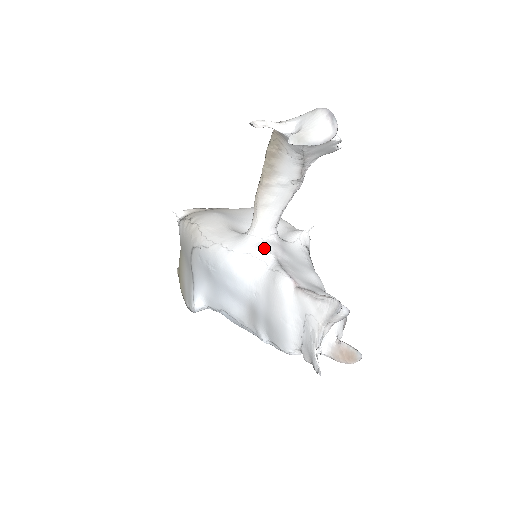
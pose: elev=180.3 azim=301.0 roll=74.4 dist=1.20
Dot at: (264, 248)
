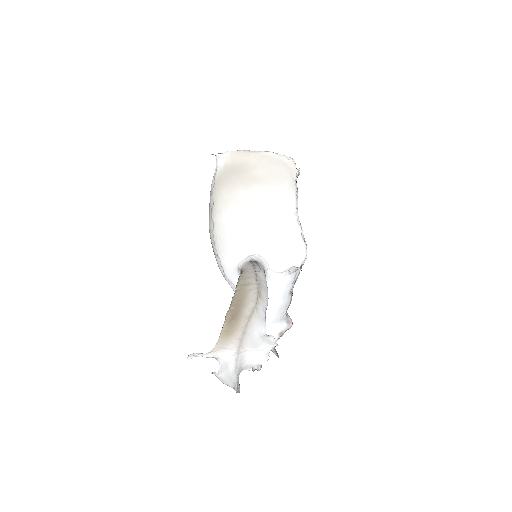
Dot at: occluded
